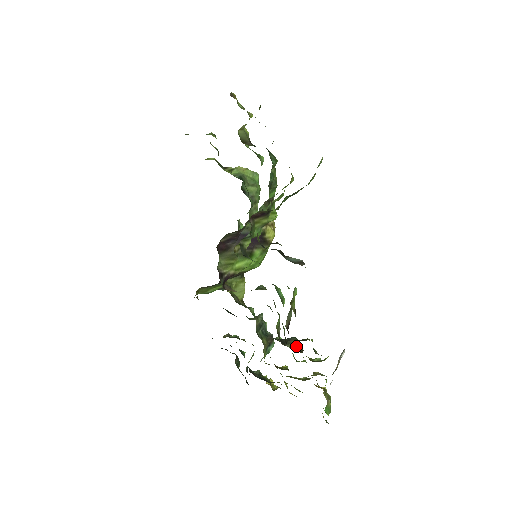
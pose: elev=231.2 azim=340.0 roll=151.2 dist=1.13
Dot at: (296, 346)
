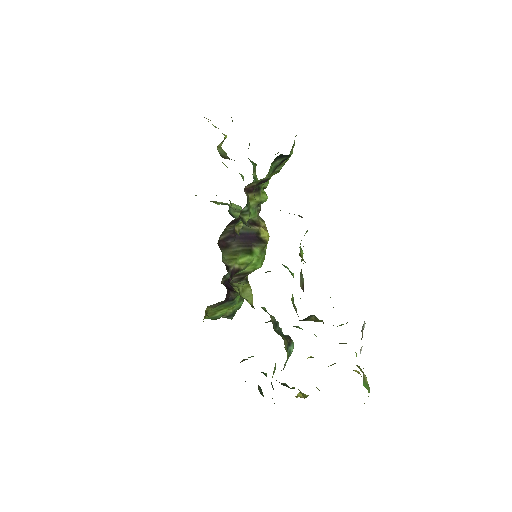
Dot at: (316, 320)
